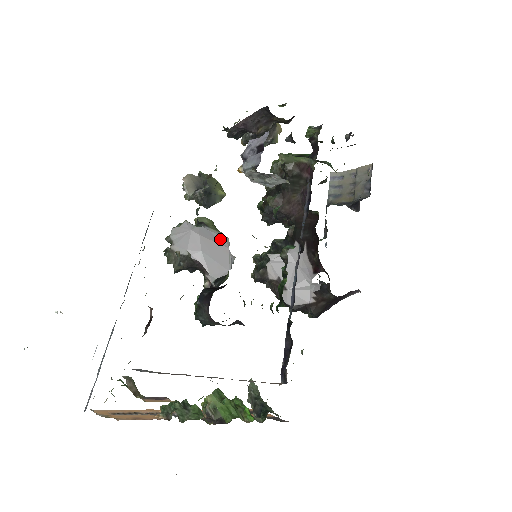
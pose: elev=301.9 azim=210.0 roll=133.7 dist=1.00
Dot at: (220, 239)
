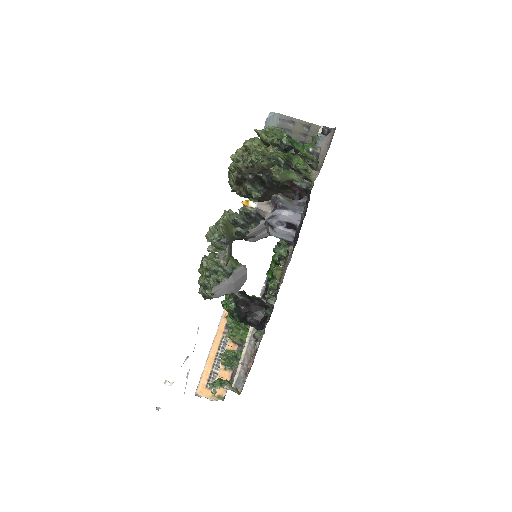
Dot at: (243, 272)
